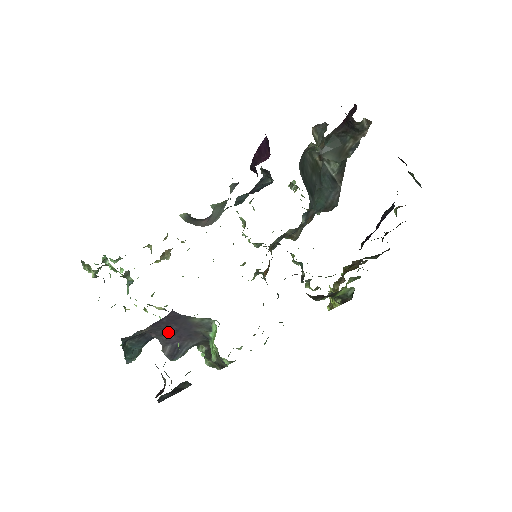
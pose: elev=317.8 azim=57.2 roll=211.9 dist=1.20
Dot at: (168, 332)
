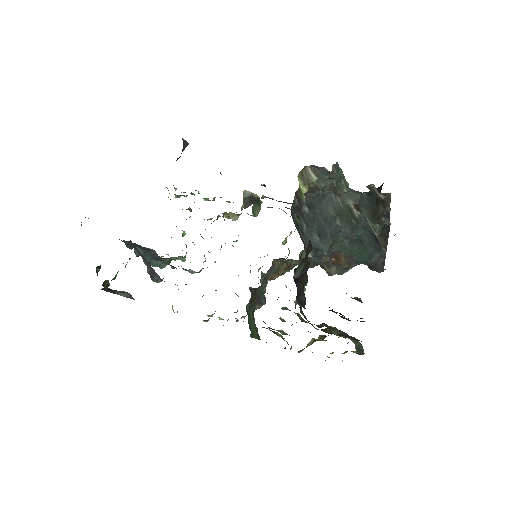
Dot at: (141, 255)
